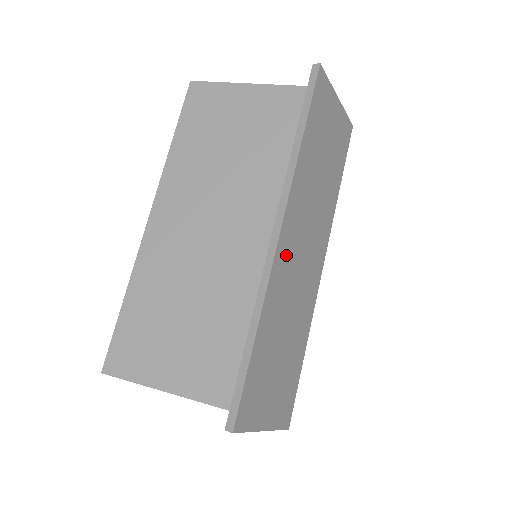
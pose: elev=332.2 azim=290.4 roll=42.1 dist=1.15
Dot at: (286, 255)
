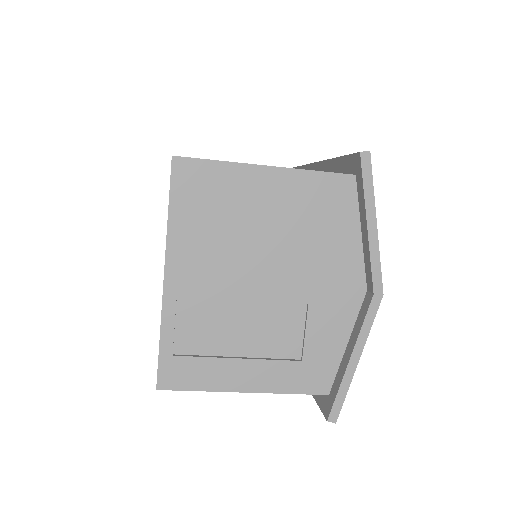
Dot at: occluded
